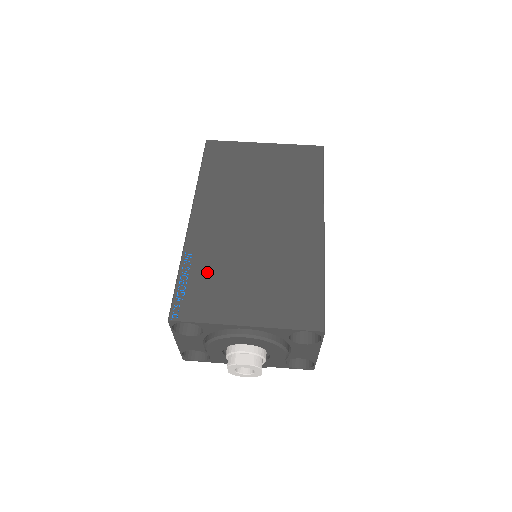
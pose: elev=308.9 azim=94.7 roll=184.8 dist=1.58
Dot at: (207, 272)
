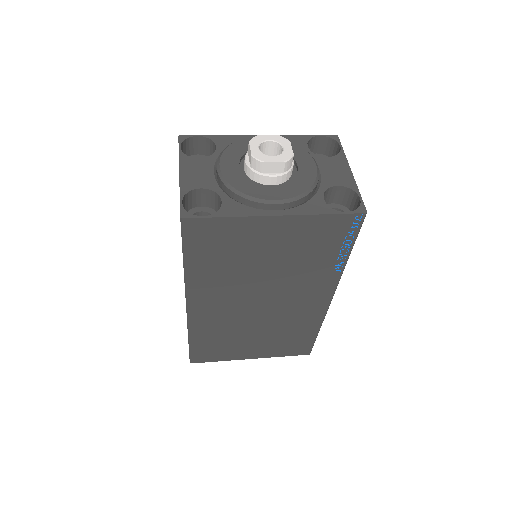
Dot at: occluded
